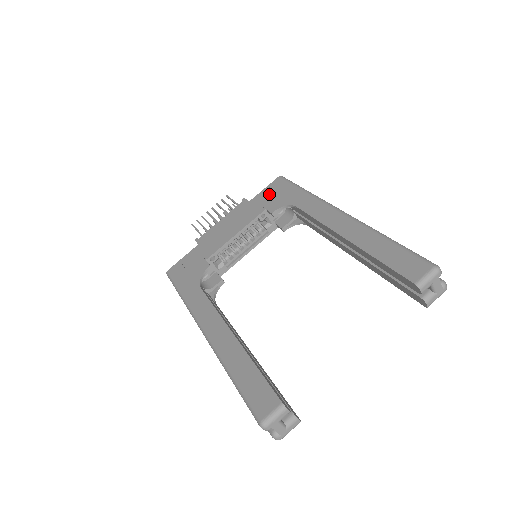
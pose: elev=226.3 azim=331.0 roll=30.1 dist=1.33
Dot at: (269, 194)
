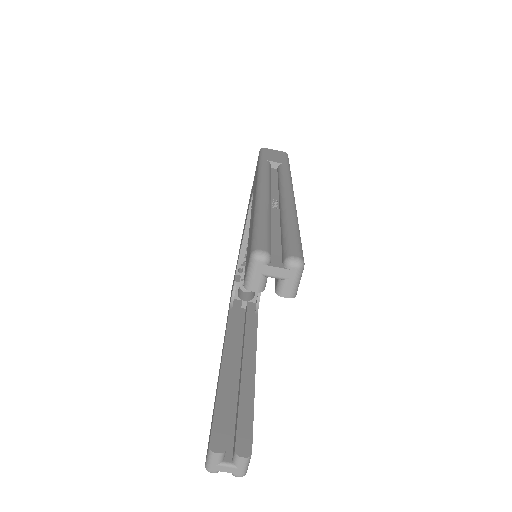
Dot at: occluded
